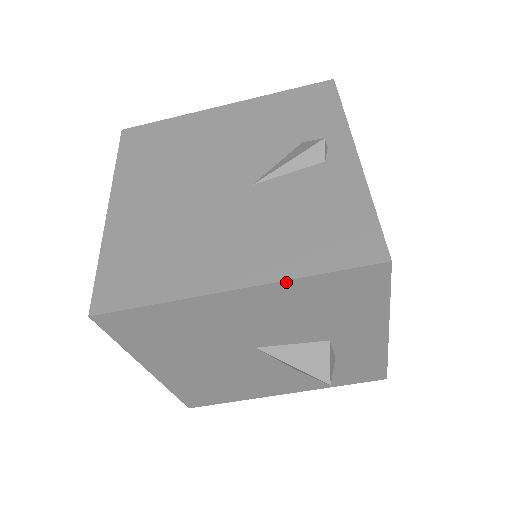
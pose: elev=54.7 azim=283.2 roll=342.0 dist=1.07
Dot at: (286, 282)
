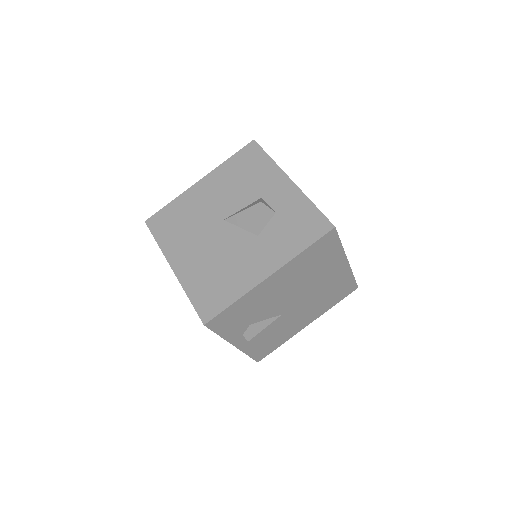
Dot at: (219, 167)
